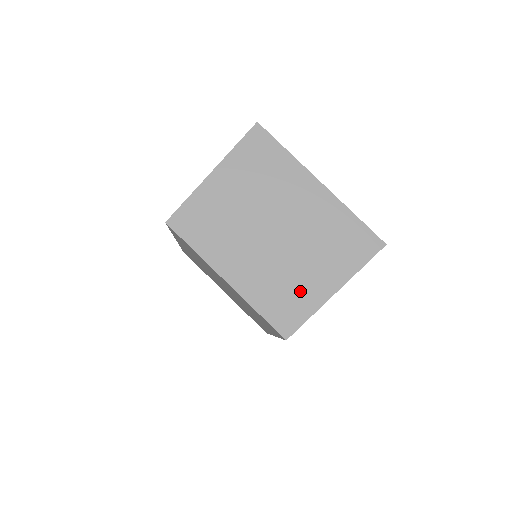
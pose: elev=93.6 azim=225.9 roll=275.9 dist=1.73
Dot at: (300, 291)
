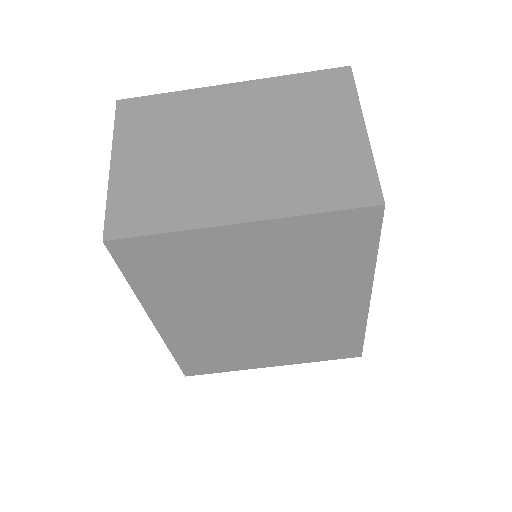
Dot at: (331, 157)
